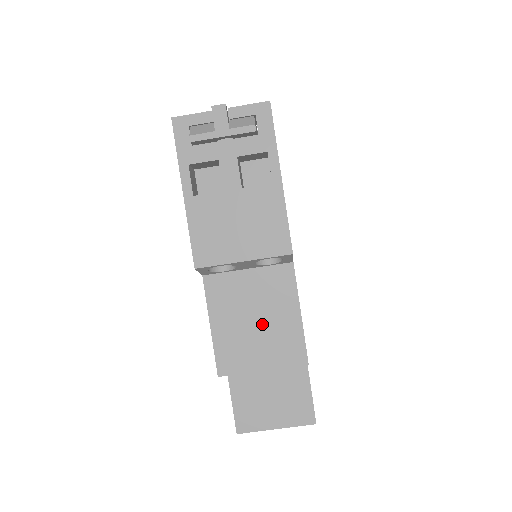
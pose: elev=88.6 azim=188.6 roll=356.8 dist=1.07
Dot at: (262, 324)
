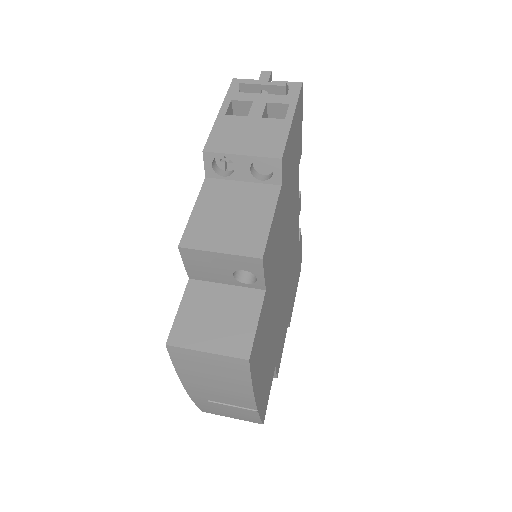
Dot at: (236, 219)
